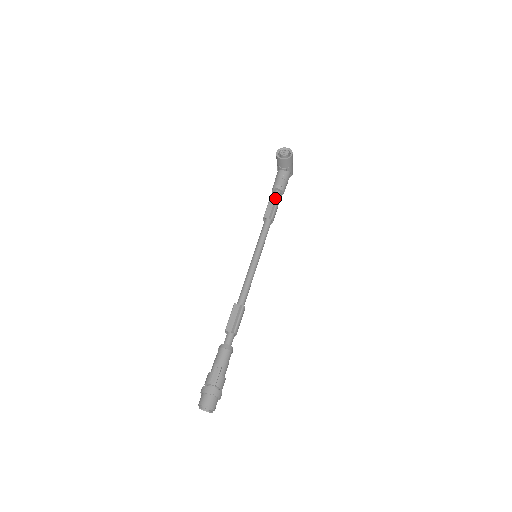
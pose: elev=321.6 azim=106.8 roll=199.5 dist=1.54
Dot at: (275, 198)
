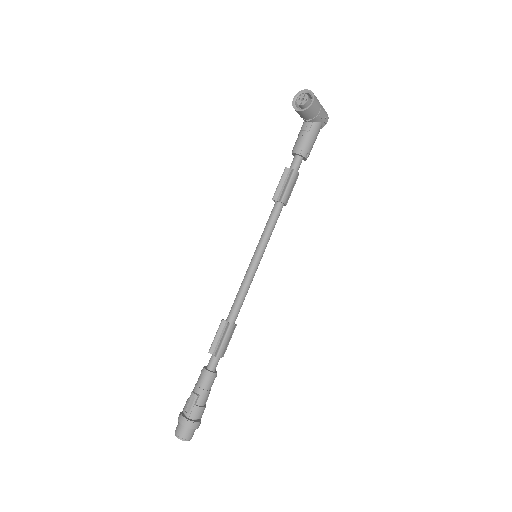
Dot at: (292, 168)
